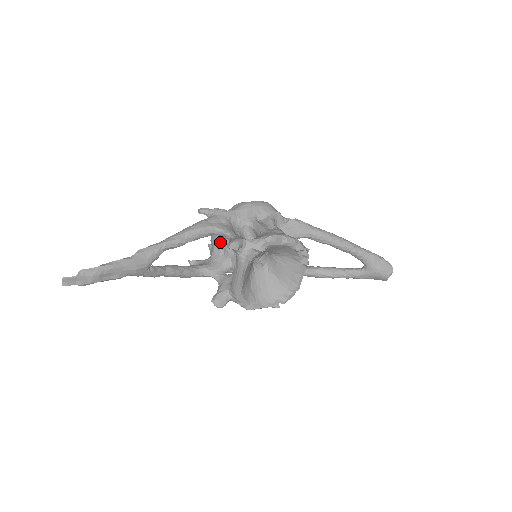
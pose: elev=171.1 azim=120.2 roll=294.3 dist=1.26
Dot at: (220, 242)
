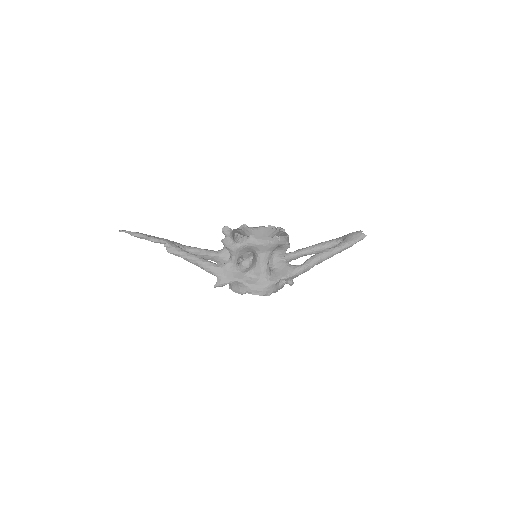
Dot at: occluded
